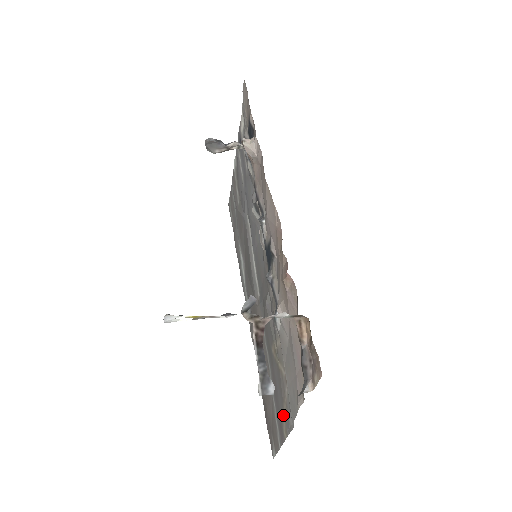
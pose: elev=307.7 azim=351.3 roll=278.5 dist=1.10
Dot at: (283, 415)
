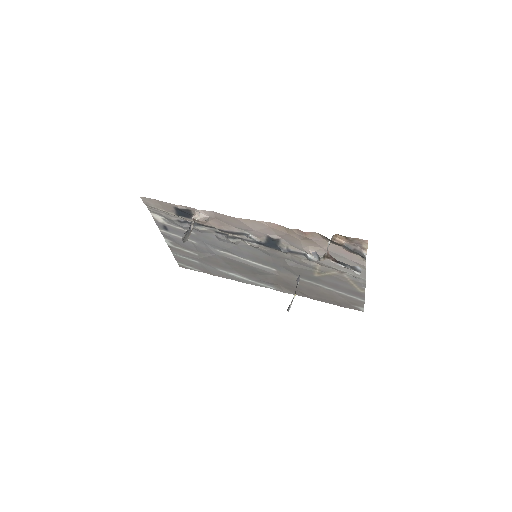
Dot at: (353, 287)
